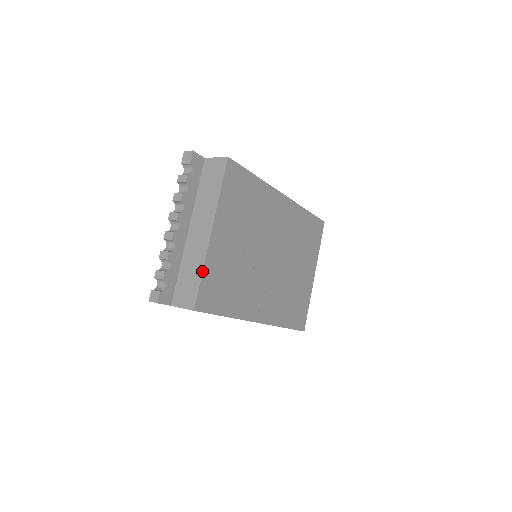
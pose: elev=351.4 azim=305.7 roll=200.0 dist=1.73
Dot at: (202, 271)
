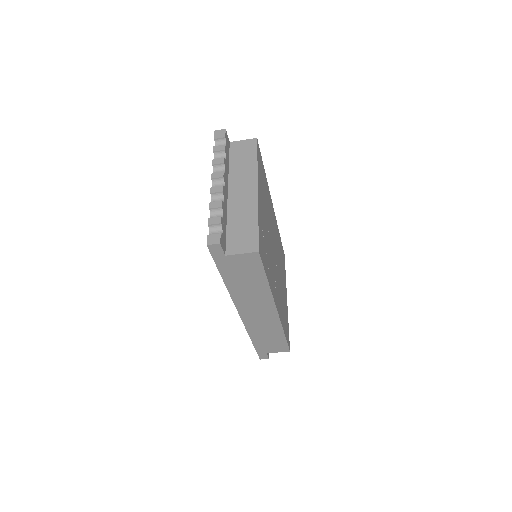
Dot at: (258, 219)
